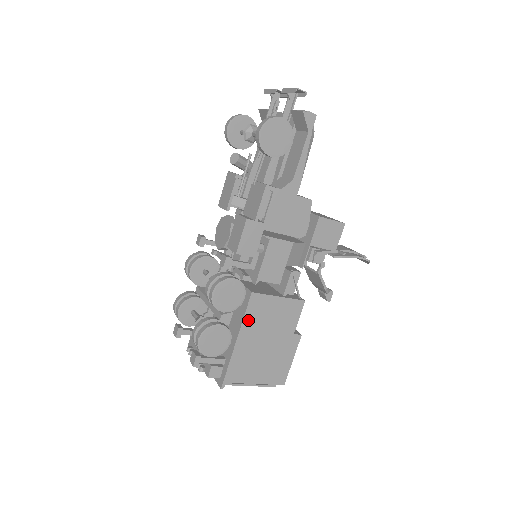
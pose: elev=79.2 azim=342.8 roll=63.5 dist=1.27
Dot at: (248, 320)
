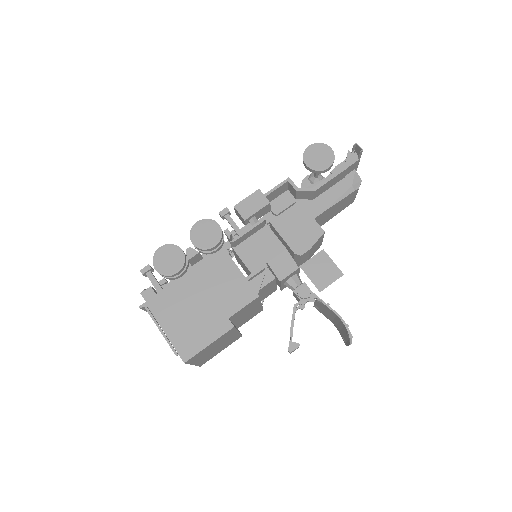
Dot at: (204, 268)
